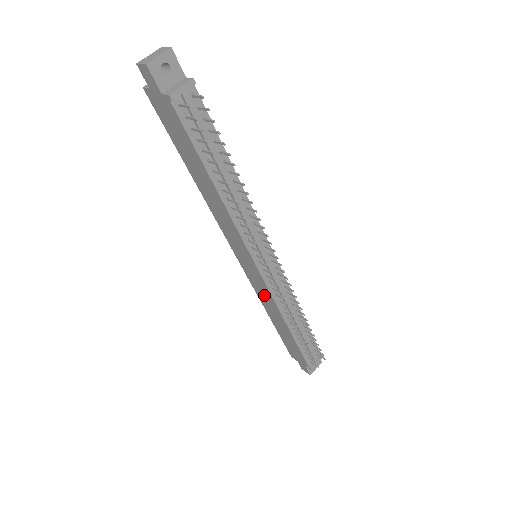
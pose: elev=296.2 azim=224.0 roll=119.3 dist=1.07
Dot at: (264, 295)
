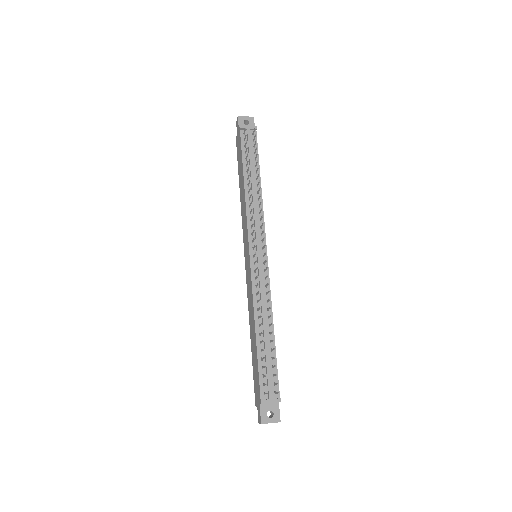
Dot at: (250, 294)
